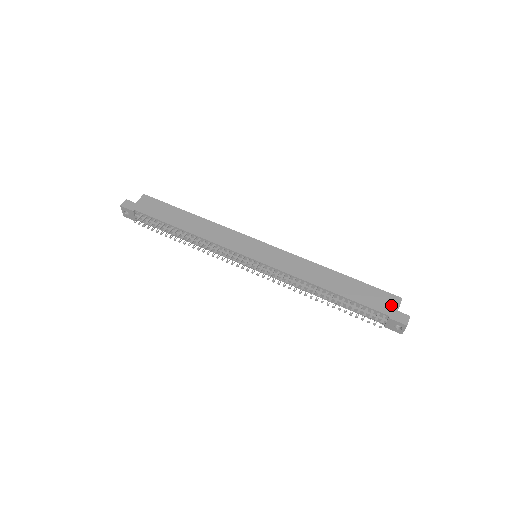
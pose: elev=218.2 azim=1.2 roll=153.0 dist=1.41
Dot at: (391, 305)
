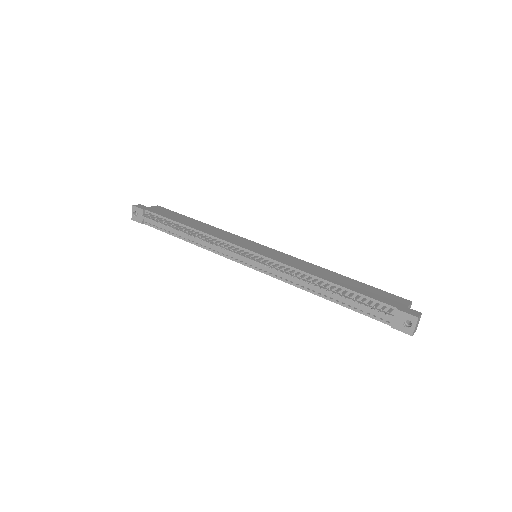
Dot at: (399, 302)
